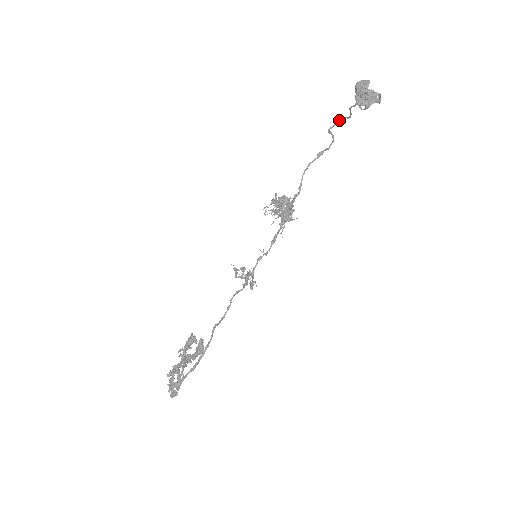
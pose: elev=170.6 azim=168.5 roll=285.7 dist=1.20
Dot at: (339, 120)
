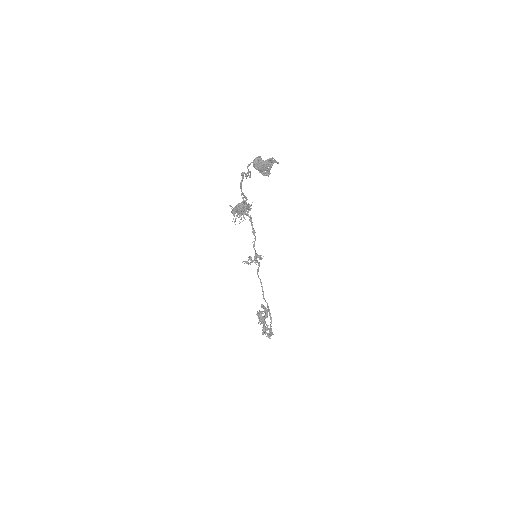
Dot at: occluded
